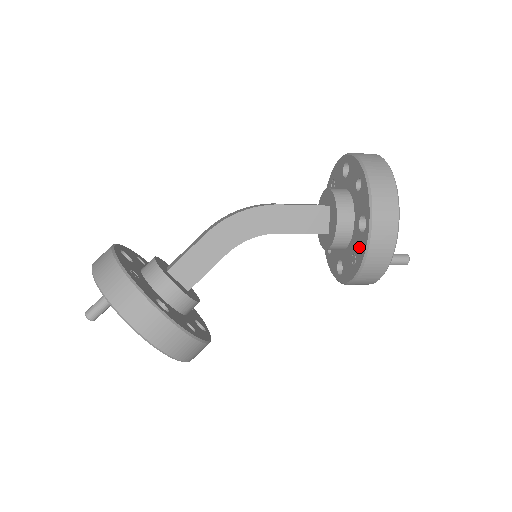
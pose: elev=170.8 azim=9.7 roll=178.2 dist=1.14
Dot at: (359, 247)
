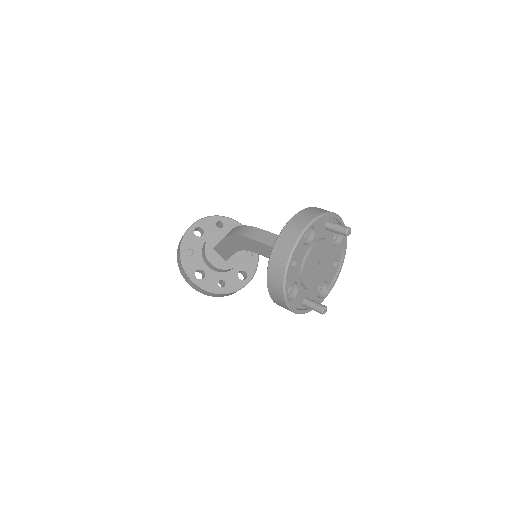
Dot at: occluded
